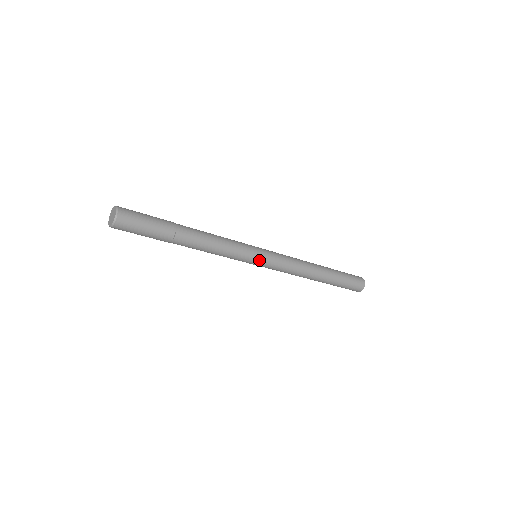
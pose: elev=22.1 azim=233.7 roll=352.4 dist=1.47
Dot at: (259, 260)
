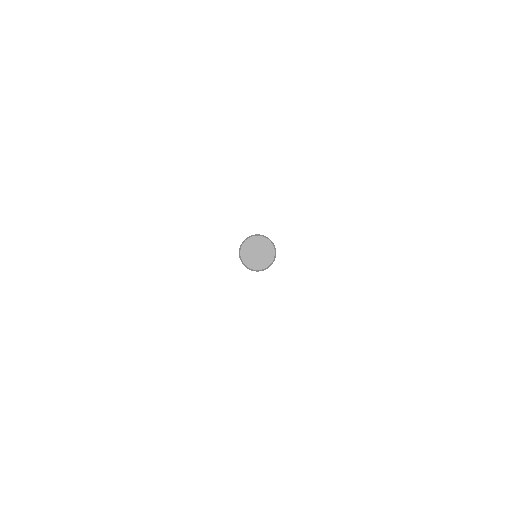
Dot at: occluded
